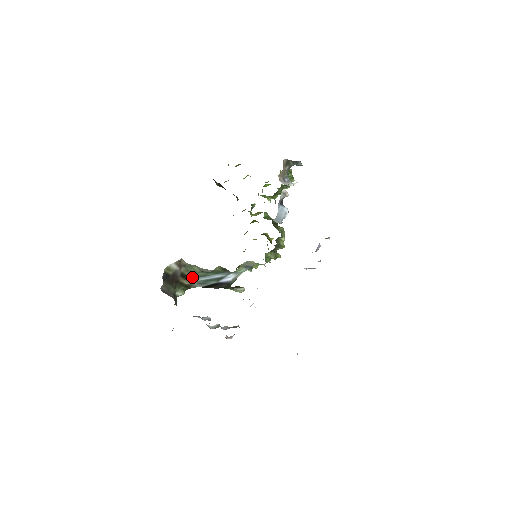
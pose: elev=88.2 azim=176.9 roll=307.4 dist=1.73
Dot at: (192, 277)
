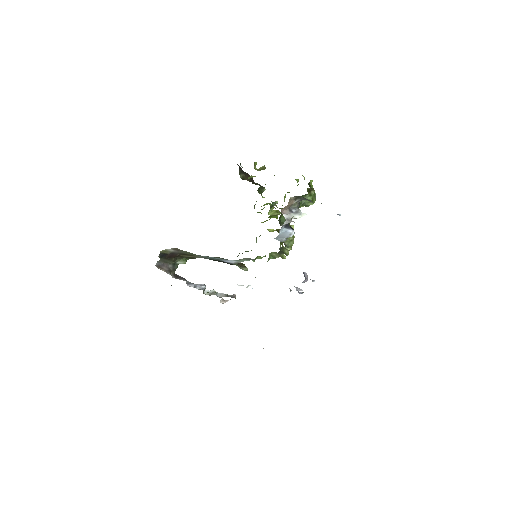
Dot at: (193, 255)
